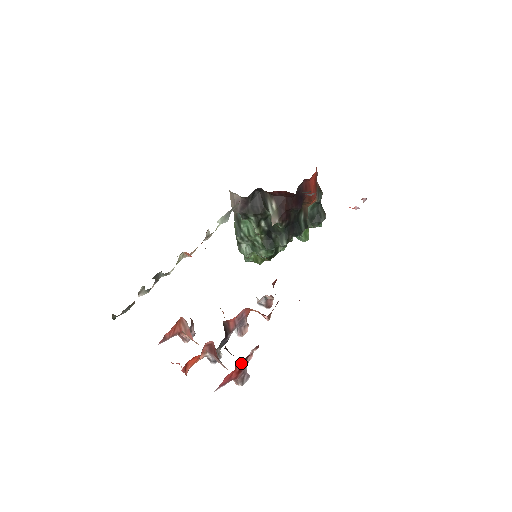
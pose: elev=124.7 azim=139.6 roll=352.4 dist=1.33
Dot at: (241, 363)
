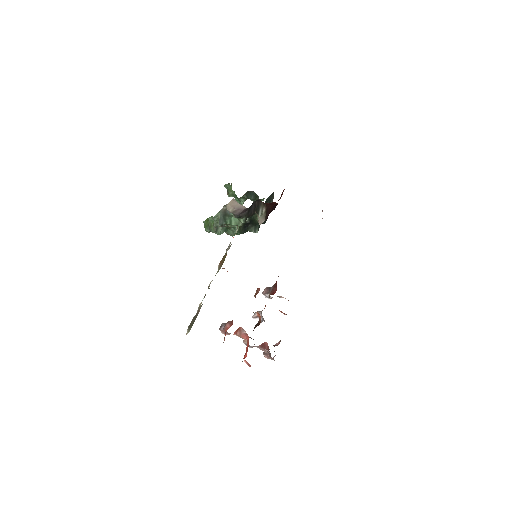
Dot at: occluded
